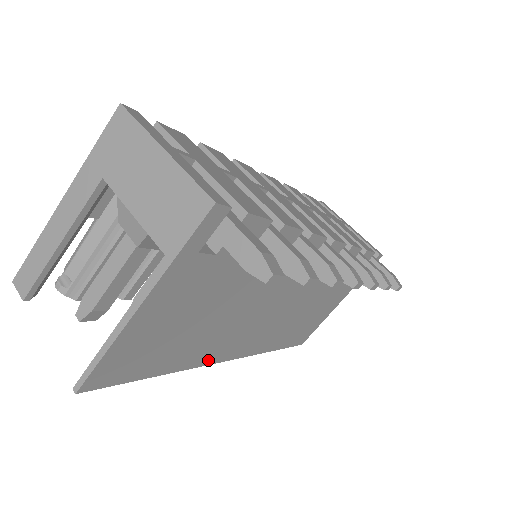
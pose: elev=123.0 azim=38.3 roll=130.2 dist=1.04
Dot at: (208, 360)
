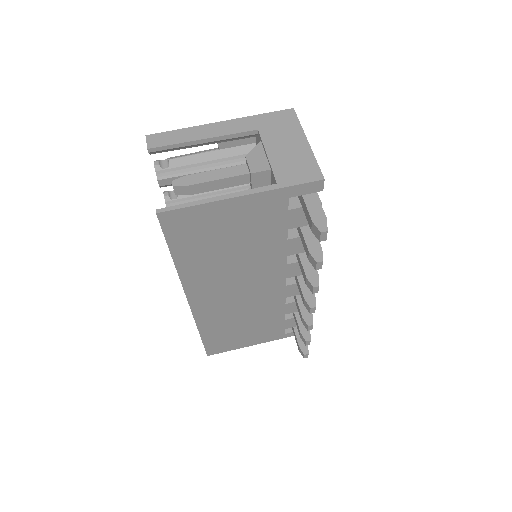
Dot at: (189, 286)
